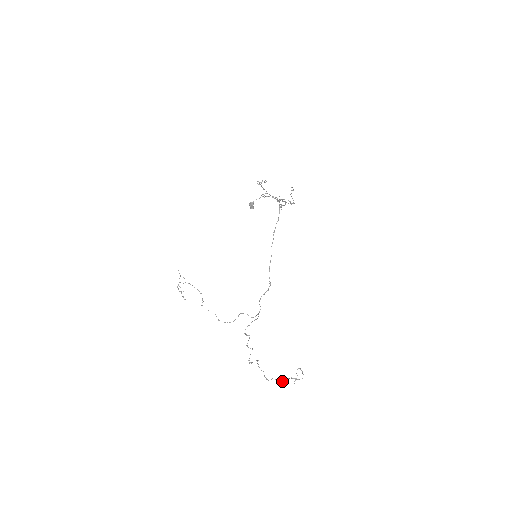
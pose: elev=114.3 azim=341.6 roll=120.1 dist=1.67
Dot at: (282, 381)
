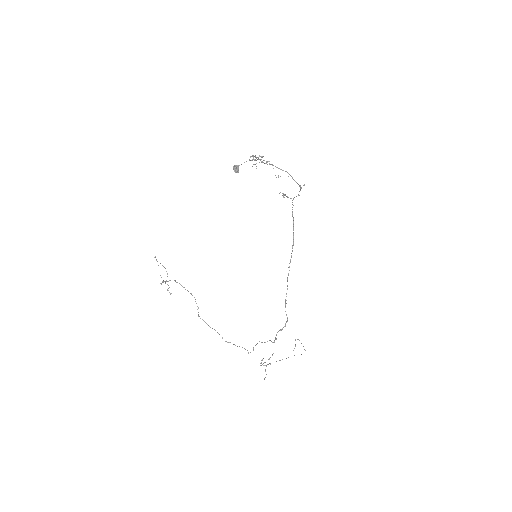
Dot at: occluded
